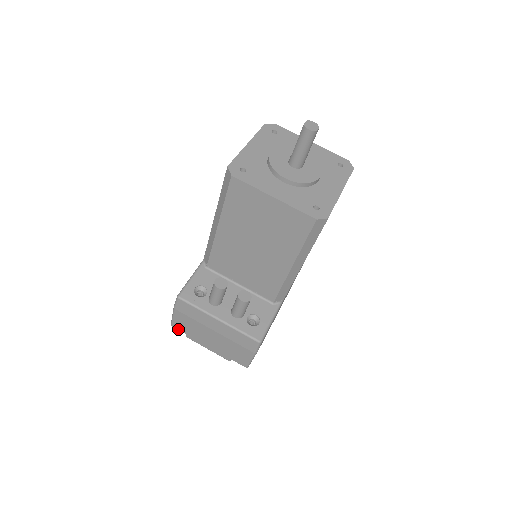
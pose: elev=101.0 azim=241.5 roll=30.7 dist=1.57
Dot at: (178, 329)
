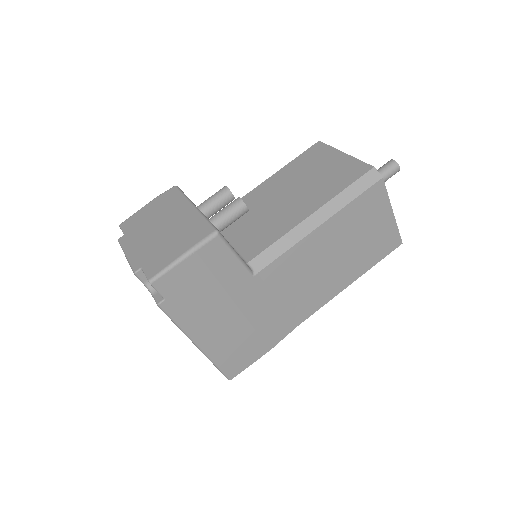
Dot at: (123, 228)
